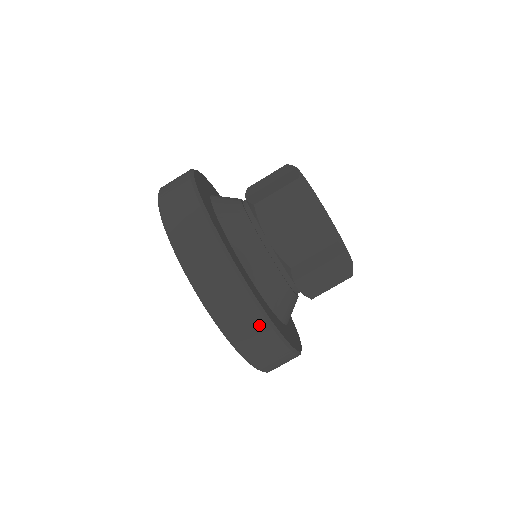
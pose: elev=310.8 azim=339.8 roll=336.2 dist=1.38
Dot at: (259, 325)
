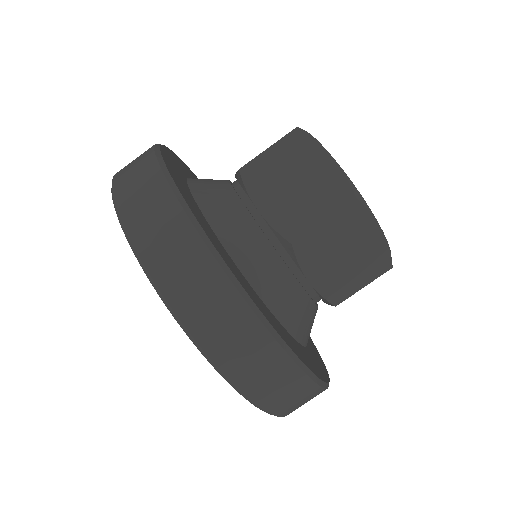
Dot at: (318, 394)
